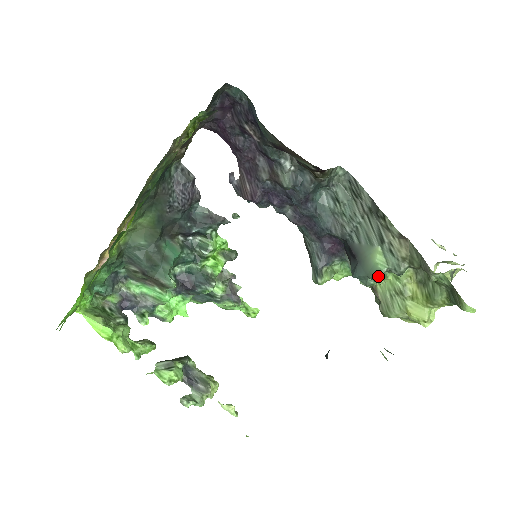
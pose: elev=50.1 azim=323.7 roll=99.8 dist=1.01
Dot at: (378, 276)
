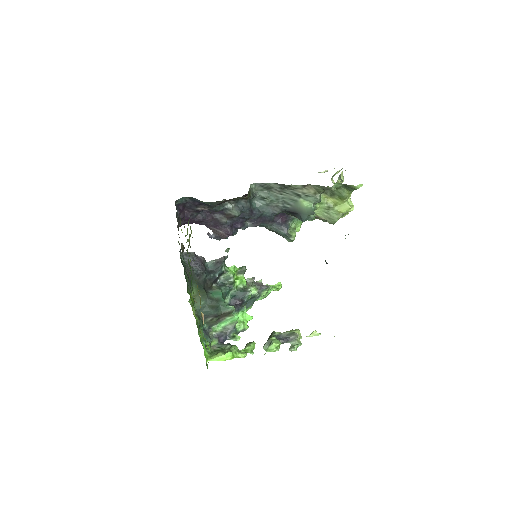
Dot at: (313, 211)
